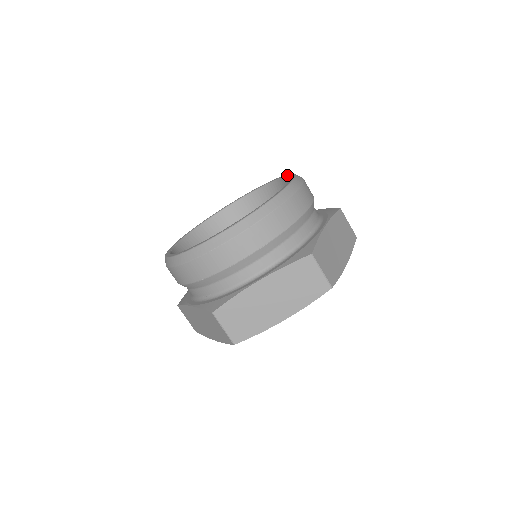
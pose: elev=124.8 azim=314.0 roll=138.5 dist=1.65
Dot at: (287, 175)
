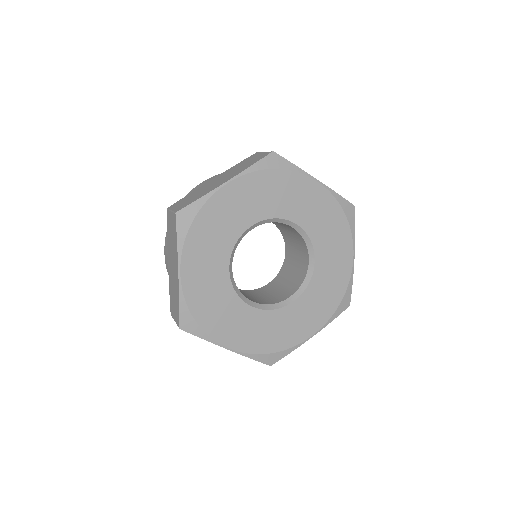
Dot at: occluded
